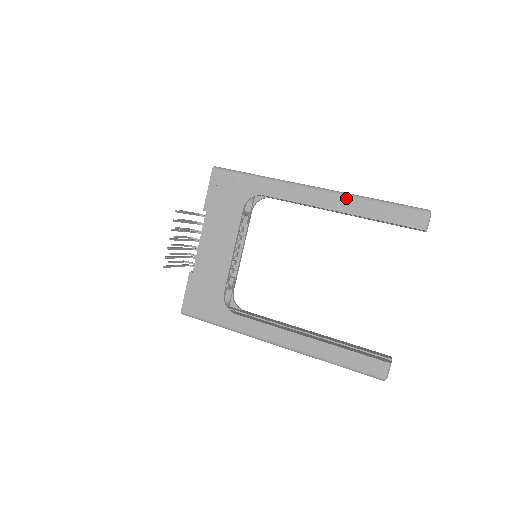
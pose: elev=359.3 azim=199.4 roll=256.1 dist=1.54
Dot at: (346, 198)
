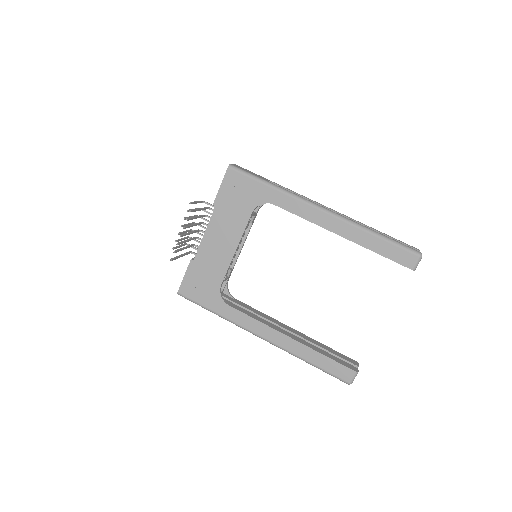
Dot at: (350, 226)
